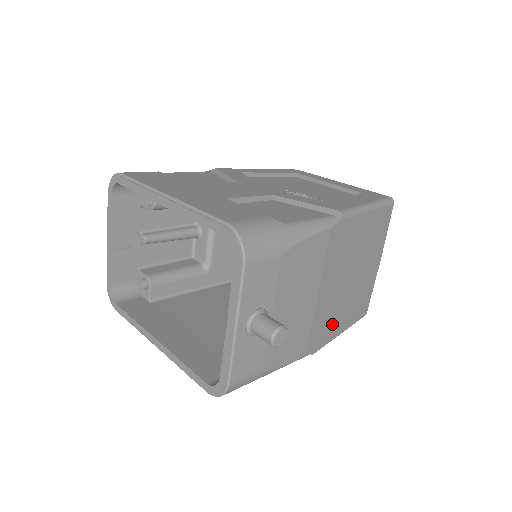
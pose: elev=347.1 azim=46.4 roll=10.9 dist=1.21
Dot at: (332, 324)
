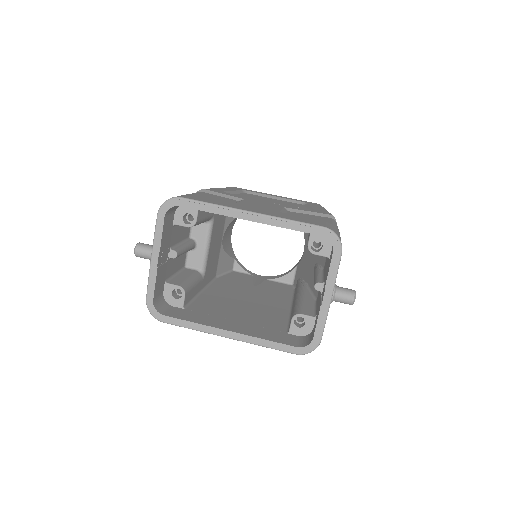
Dot at: occluded
